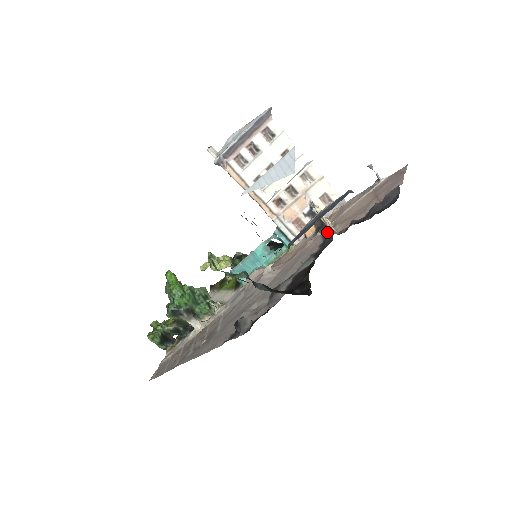
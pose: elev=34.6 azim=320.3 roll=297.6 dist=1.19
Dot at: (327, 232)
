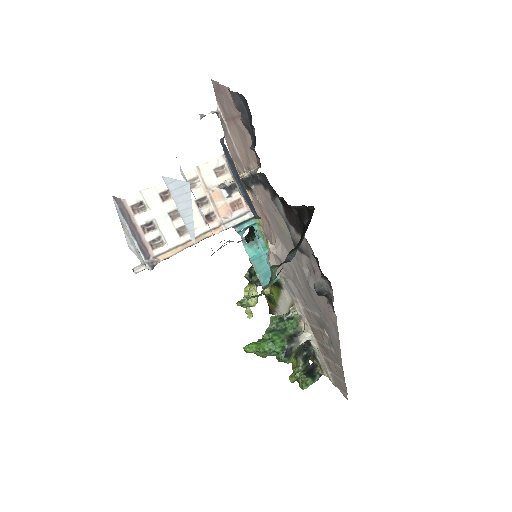
Dot at: (253, 179)
